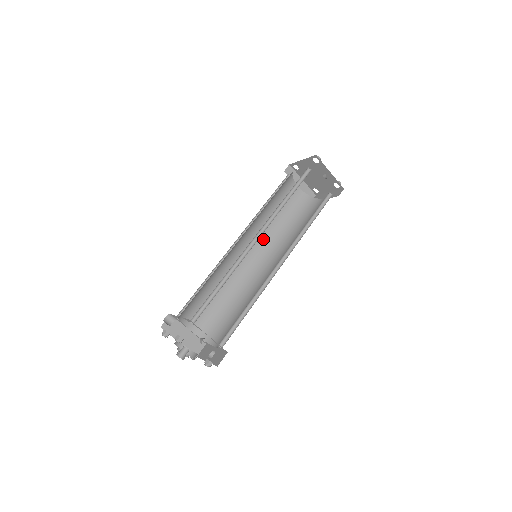
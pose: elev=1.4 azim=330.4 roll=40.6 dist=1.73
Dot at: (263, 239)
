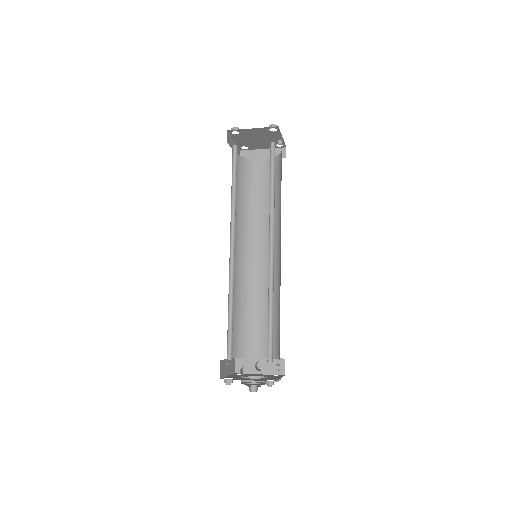
Dot at: occluded
